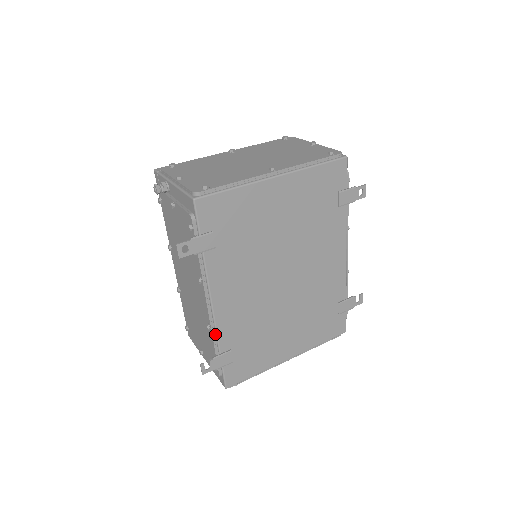
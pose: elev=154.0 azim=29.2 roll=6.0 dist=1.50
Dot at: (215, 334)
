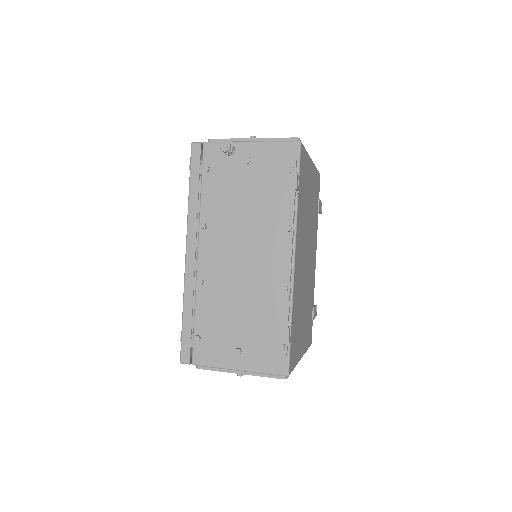
Dot at: (290, 297)
